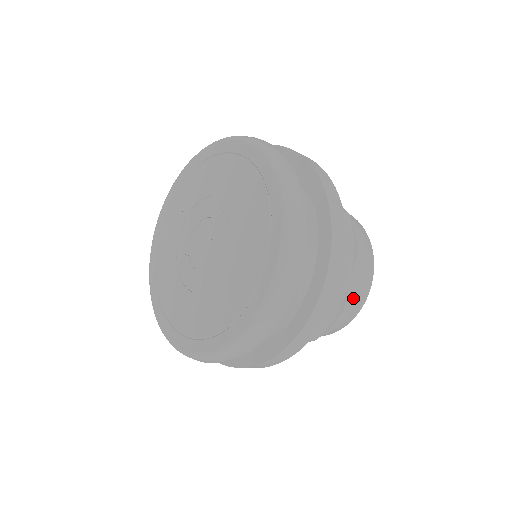
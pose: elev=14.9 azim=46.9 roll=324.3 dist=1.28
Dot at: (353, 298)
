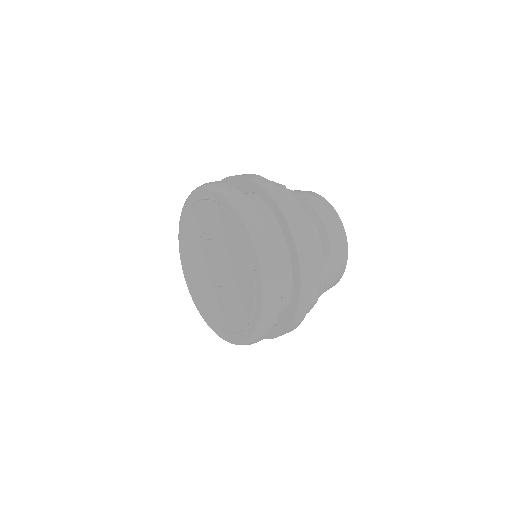
Dot at: (333, 274)
